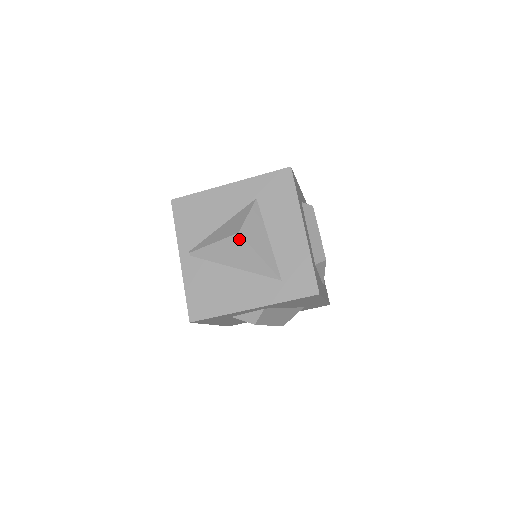
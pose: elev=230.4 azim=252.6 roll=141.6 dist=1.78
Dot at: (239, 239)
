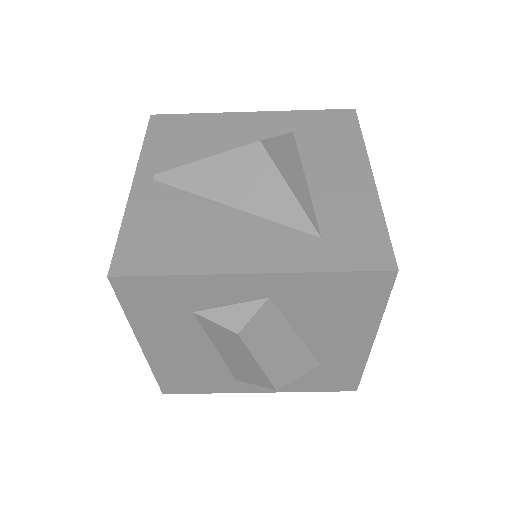
Dot at: (257, 152)
